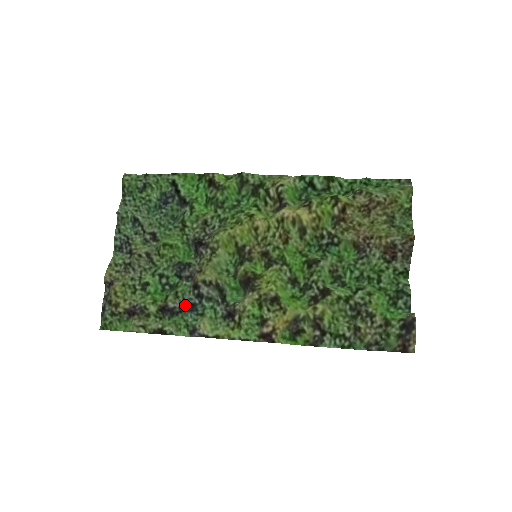
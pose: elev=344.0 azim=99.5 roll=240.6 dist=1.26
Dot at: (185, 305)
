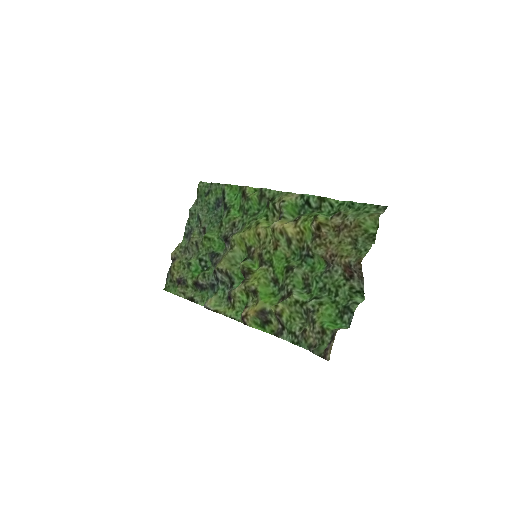
Dot at: (209, 284)
